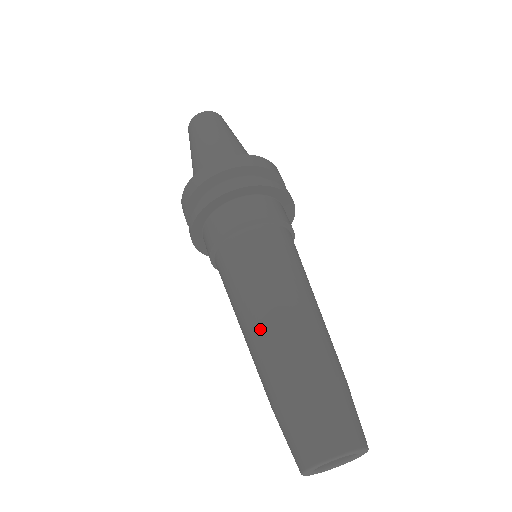
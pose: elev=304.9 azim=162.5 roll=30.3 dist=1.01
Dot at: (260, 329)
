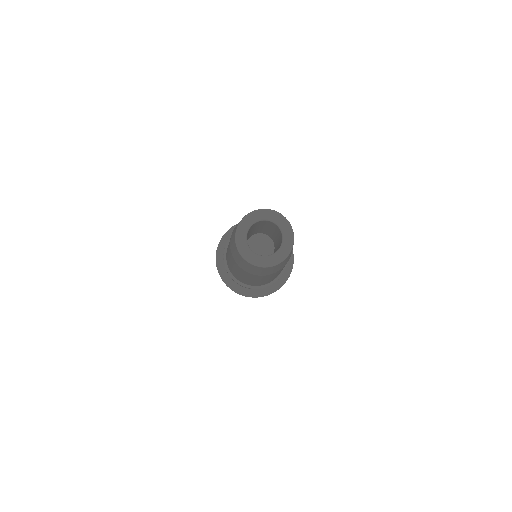
Dot at: occluded
